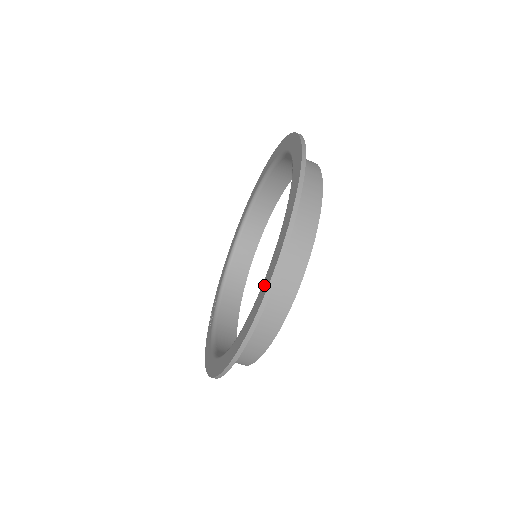
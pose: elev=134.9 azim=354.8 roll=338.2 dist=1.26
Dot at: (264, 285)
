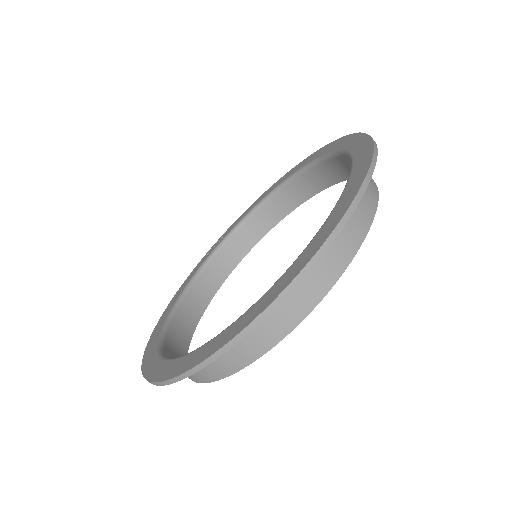
Dot at: (178, 364)
